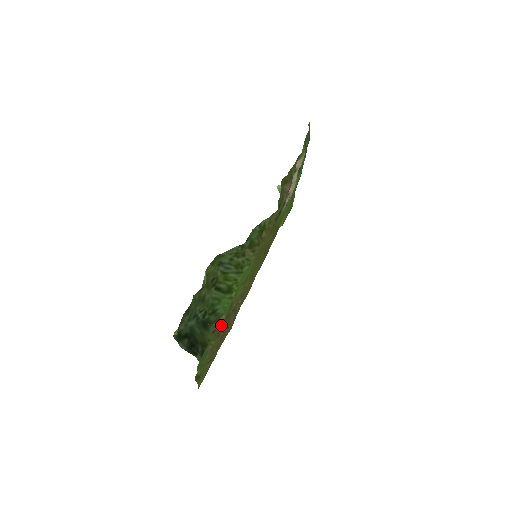
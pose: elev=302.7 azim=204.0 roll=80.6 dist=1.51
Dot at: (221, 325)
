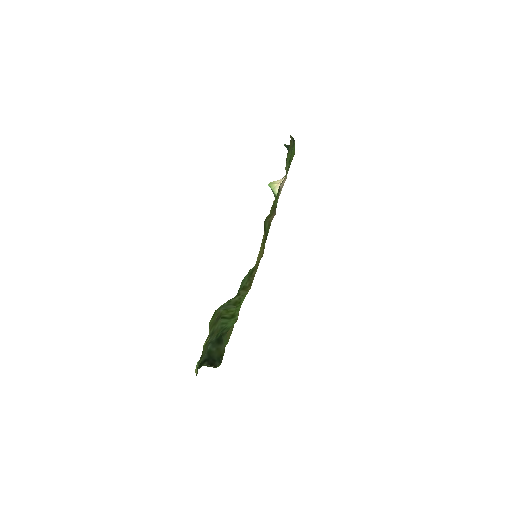
Dot at: occluded
